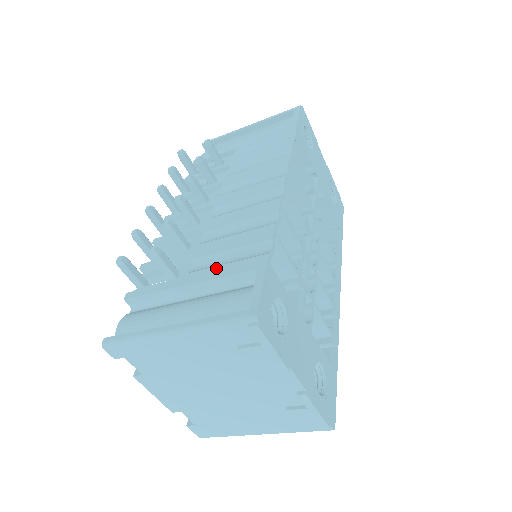
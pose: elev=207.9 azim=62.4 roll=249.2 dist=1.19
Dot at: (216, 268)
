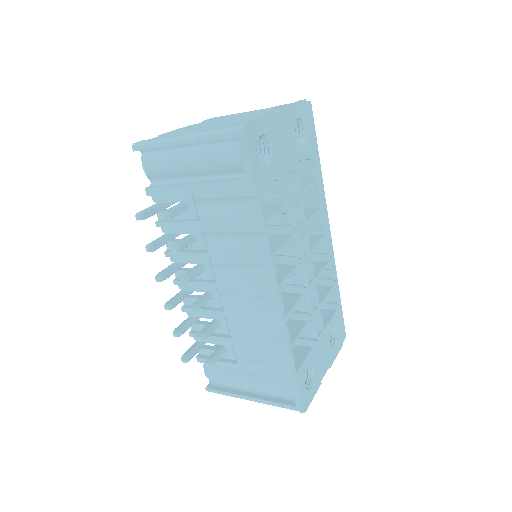
Dot at: (257, 365)
